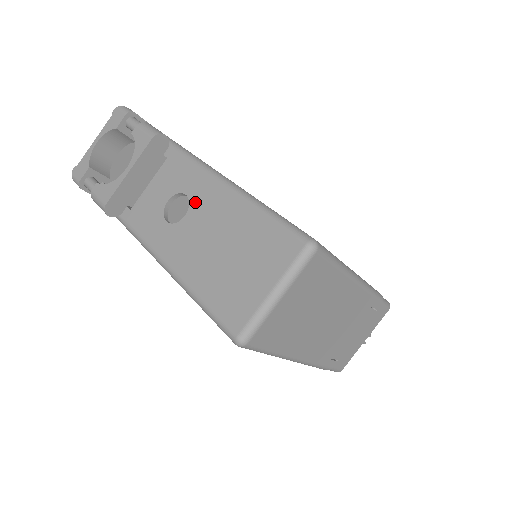
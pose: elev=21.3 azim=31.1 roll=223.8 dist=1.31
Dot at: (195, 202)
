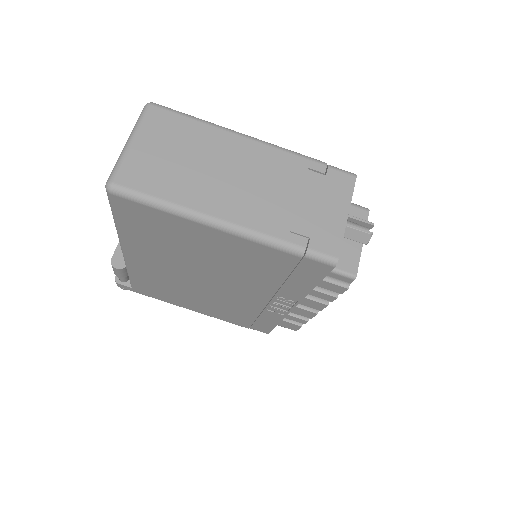
Dot at: occluded
